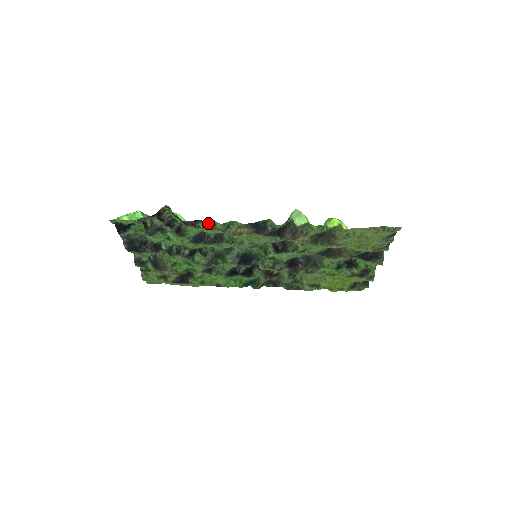
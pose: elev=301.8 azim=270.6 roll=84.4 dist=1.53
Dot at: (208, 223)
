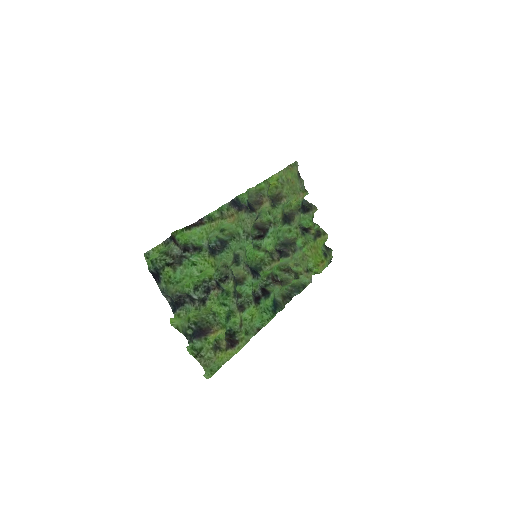
Dot at: (208, 217)
